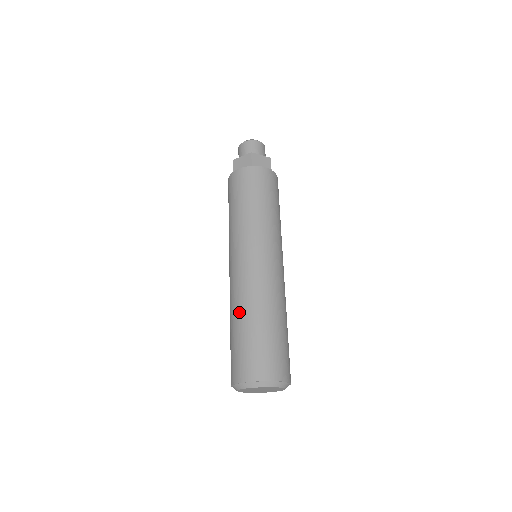
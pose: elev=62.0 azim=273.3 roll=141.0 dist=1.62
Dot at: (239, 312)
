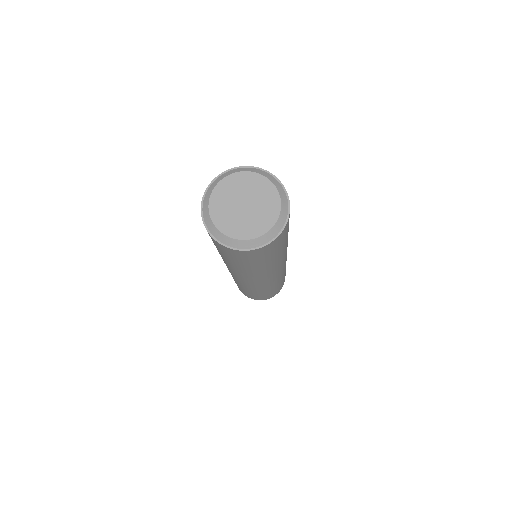
Dot at: occluded
